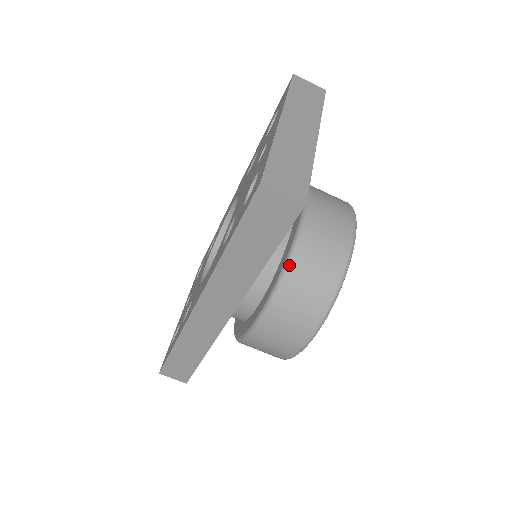
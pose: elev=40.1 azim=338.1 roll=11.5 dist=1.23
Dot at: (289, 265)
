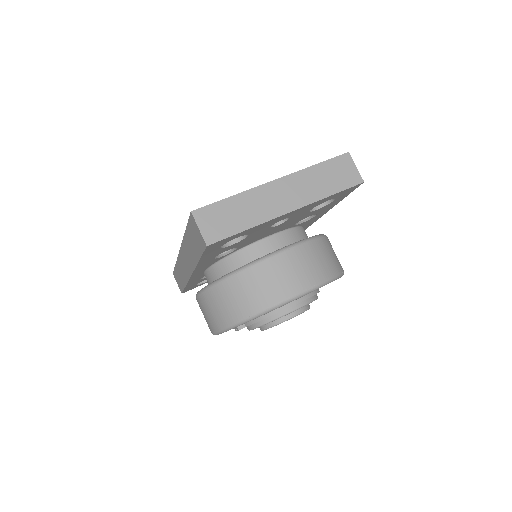
Dot at: (228, 277)
